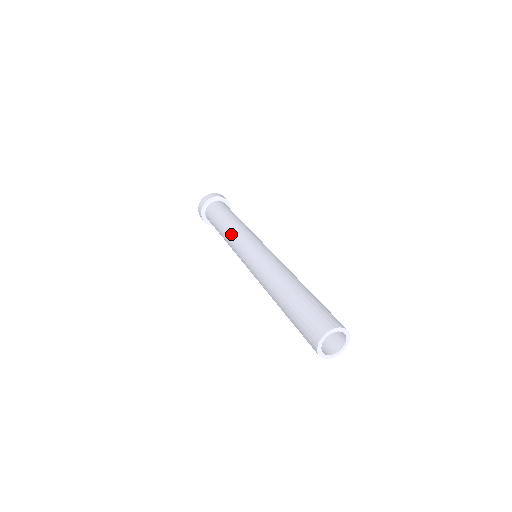
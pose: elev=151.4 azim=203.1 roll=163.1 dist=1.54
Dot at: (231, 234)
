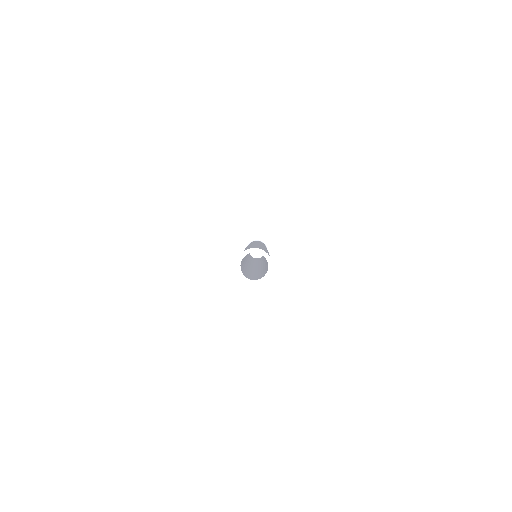
Dot at: occluded
